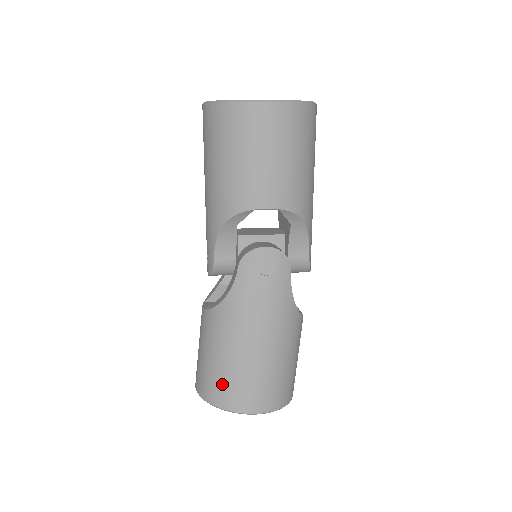
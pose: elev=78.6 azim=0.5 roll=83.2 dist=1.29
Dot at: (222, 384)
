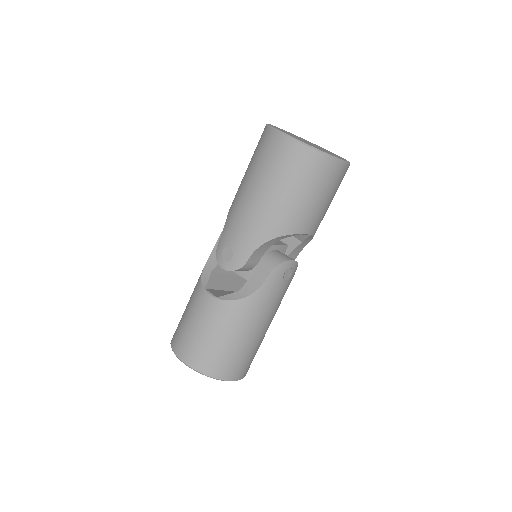
Dot at: (226, 360)
